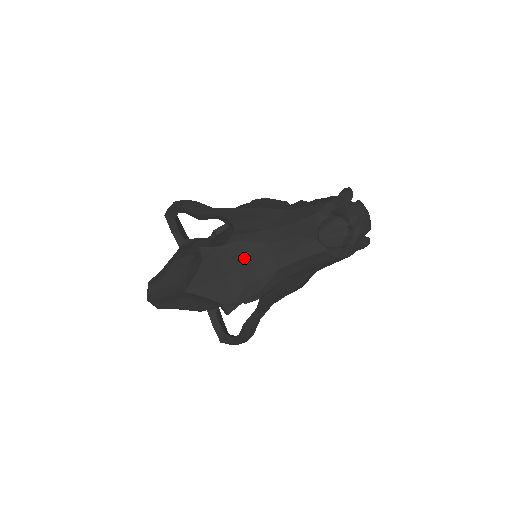
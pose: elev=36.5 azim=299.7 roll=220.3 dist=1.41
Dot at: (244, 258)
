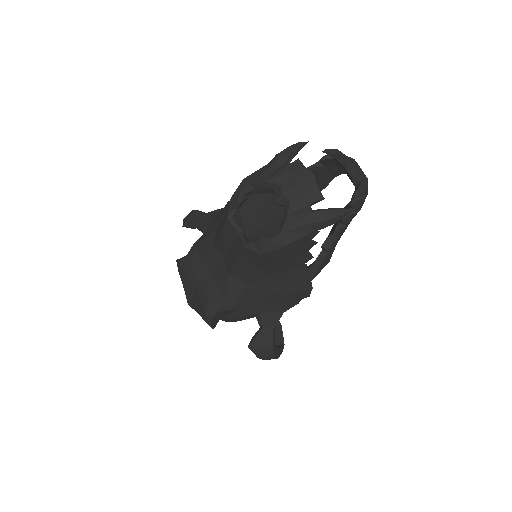
Dot at: (203, 266)
